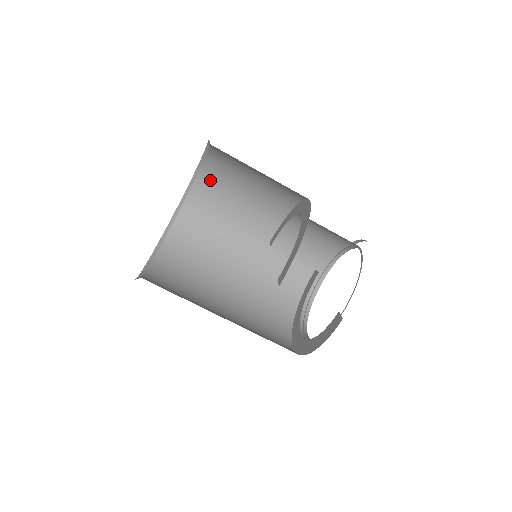
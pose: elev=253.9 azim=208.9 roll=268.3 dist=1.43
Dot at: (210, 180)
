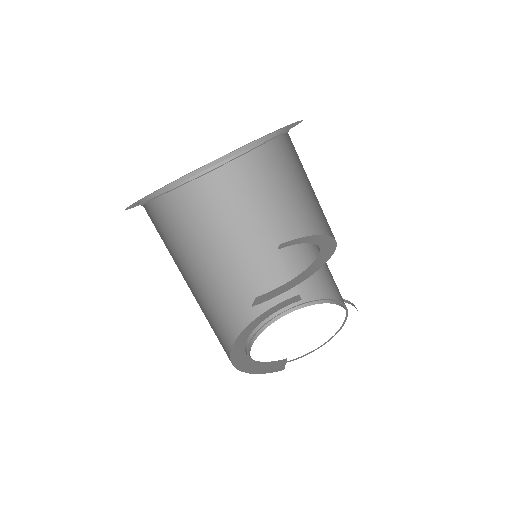
Dot at: (268, 156)
